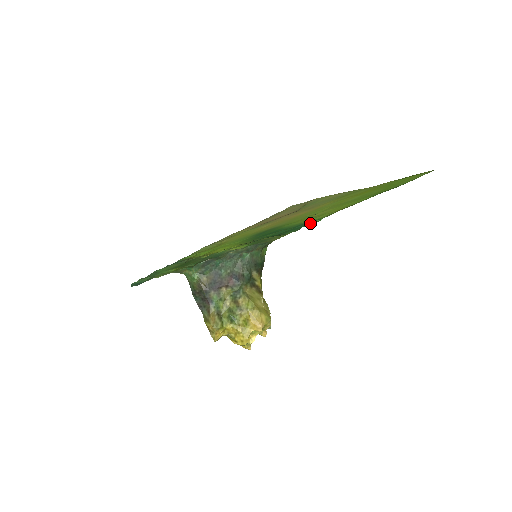
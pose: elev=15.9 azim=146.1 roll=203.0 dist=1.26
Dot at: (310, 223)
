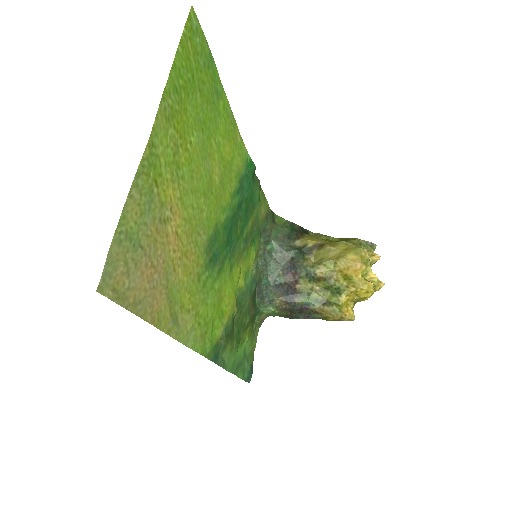
Dot at: (248, 171)
